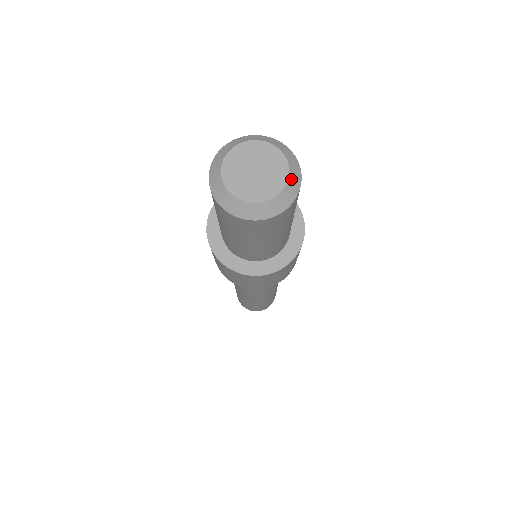
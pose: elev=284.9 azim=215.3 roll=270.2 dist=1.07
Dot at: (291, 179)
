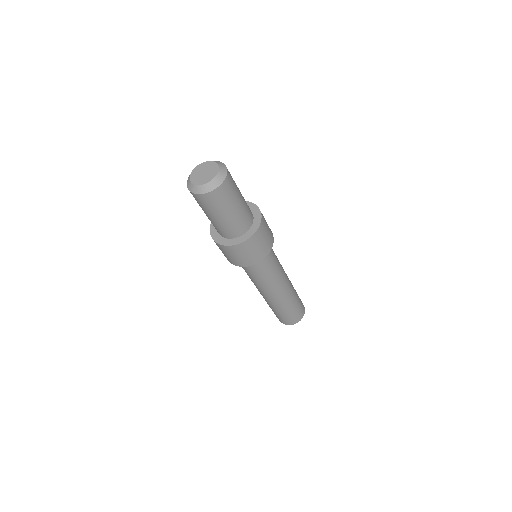
Dot at: (214, 181)
